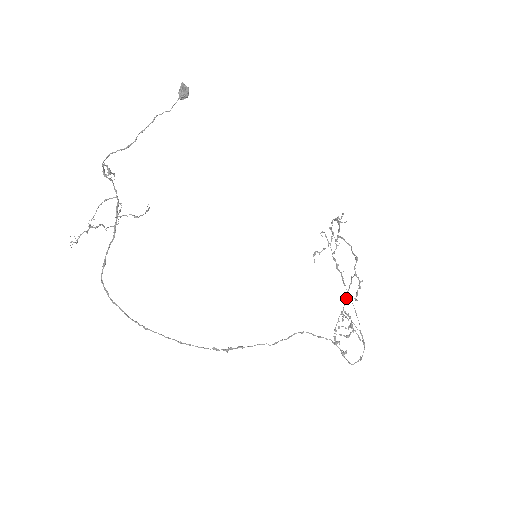
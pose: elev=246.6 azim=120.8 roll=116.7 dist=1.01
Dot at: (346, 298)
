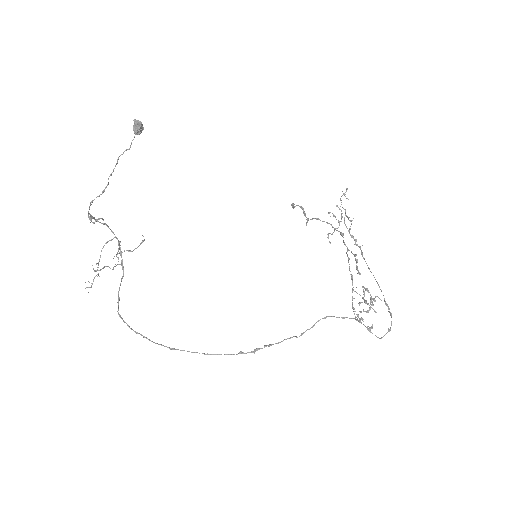
Dot at: (350, 274)
